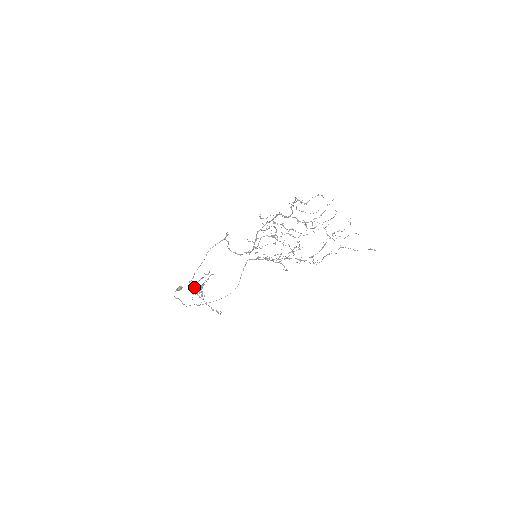
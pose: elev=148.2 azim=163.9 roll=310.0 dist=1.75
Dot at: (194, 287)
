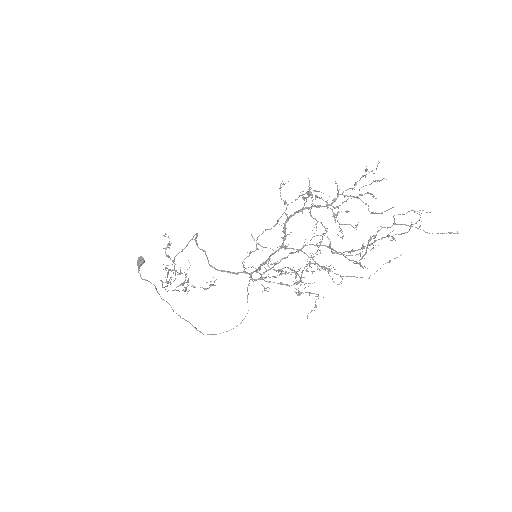
Dot at: (172, 290)
